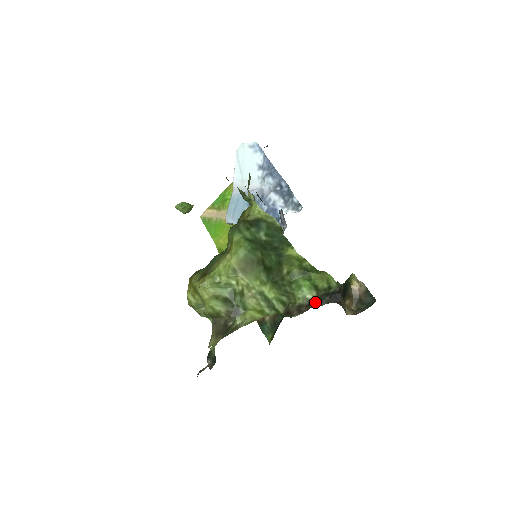
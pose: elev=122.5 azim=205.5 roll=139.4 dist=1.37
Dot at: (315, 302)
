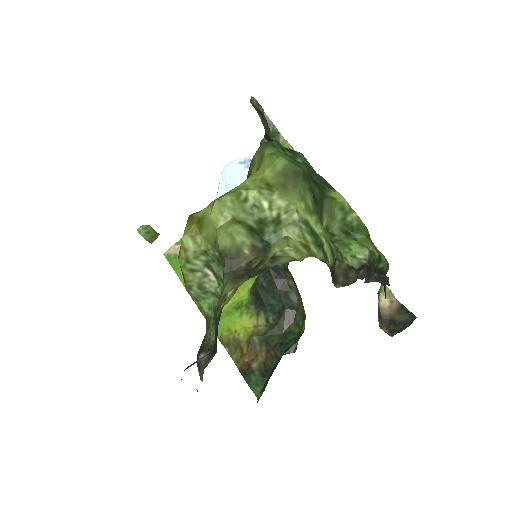
Dot at: (367, 268)
